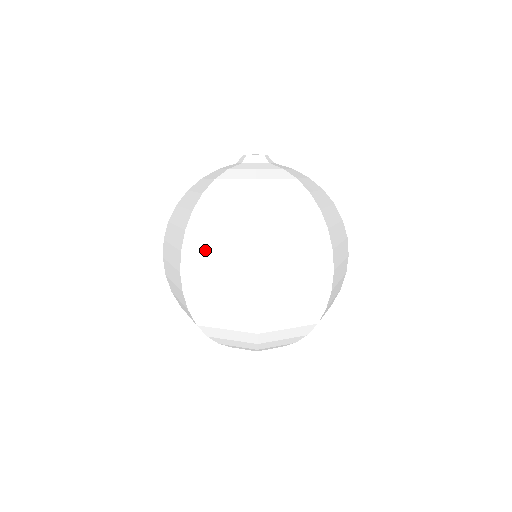
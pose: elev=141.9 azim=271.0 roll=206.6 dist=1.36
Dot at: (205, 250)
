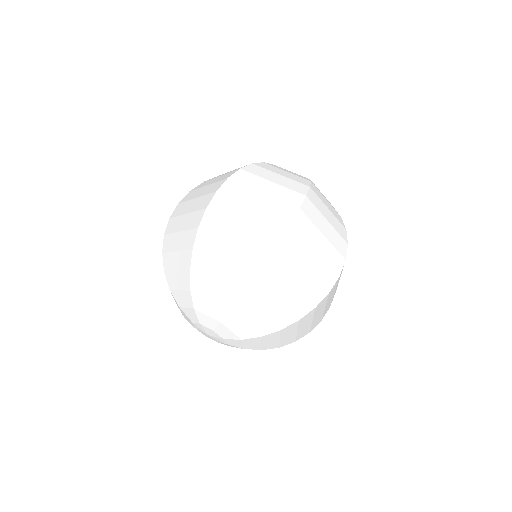
Dot at: (203, 186)
